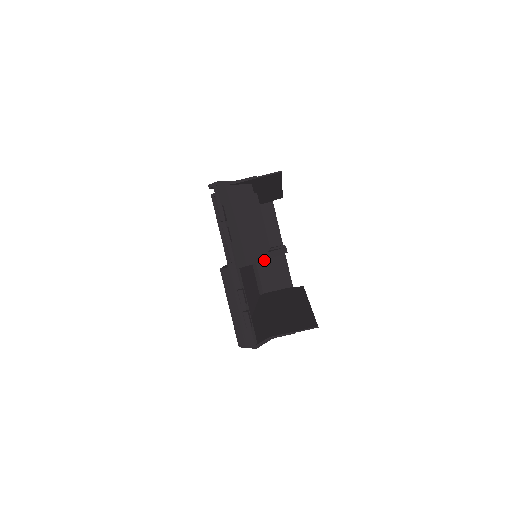
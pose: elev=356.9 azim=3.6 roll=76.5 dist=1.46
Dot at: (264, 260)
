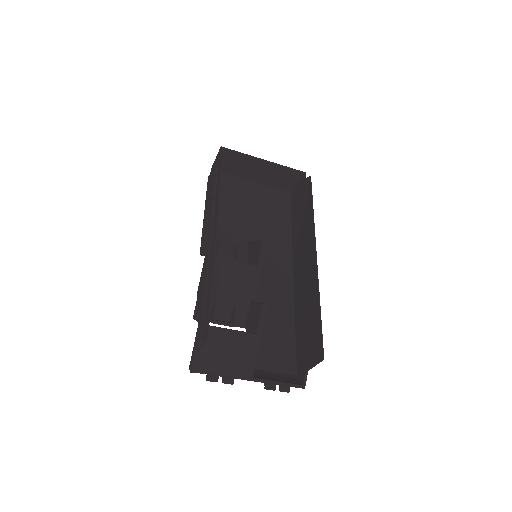
Dot at: (266, 179)
